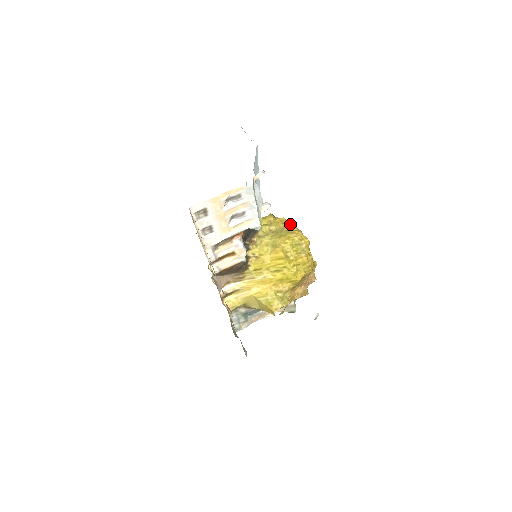
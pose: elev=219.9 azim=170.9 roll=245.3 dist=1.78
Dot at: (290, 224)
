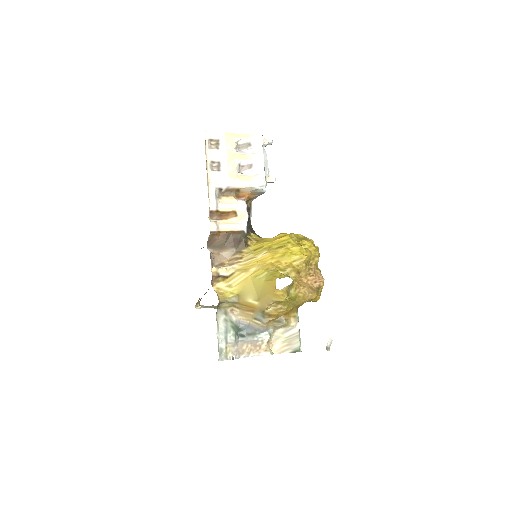
Dot at: occluded
